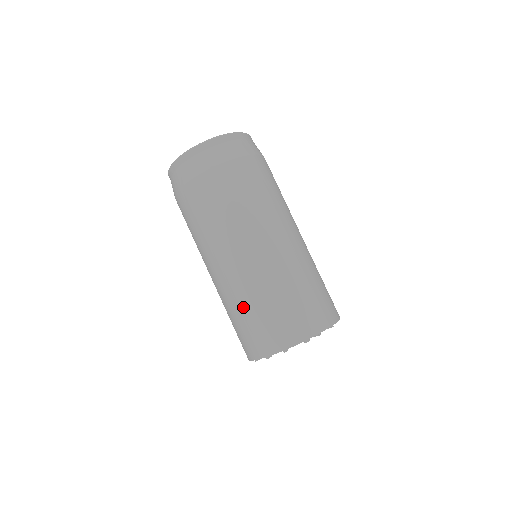
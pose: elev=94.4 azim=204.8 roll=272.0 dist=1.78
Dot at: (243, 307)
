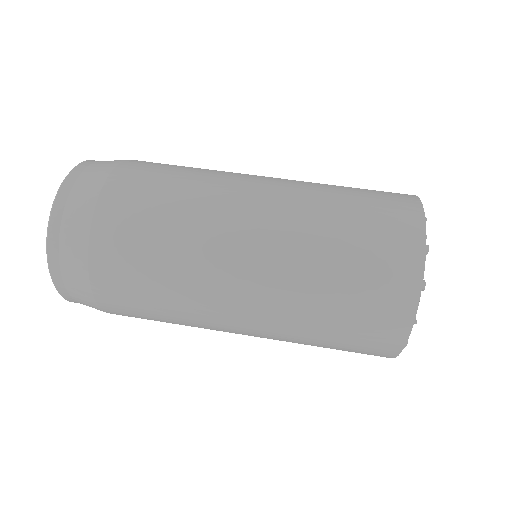
Dot at: (330, 225)
